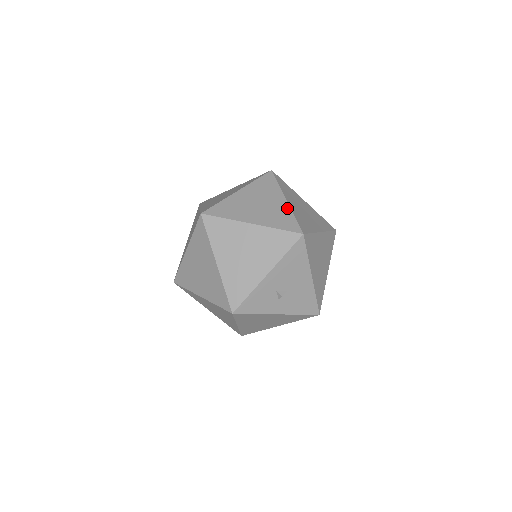
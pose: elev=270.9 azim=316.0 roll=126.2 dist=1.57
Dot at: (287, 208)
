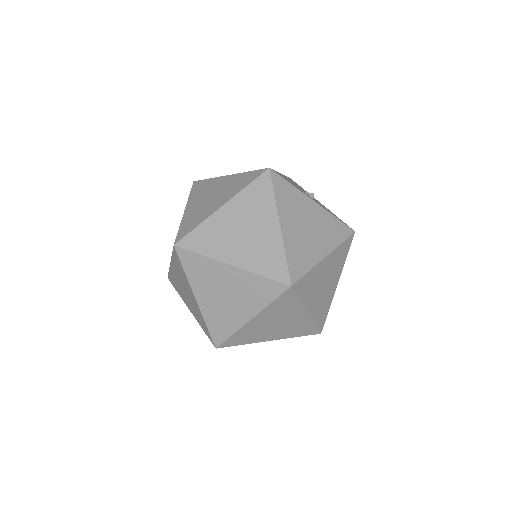
Dot at: (239, 324)
